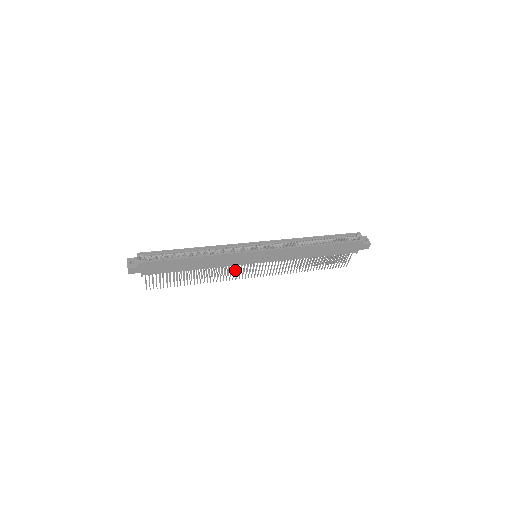
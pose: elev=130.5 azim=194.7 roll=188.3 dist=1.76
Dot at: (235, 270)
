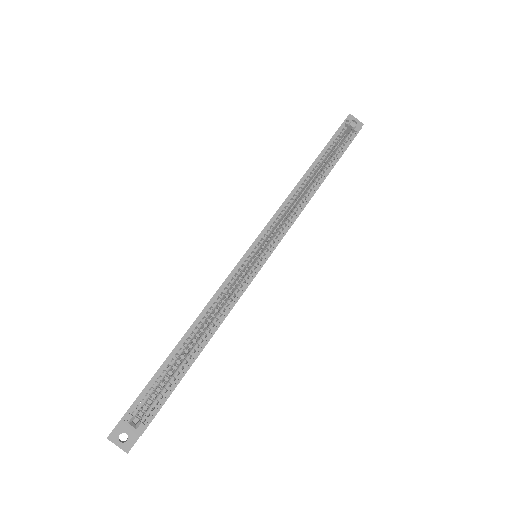
Dot at: occluded
